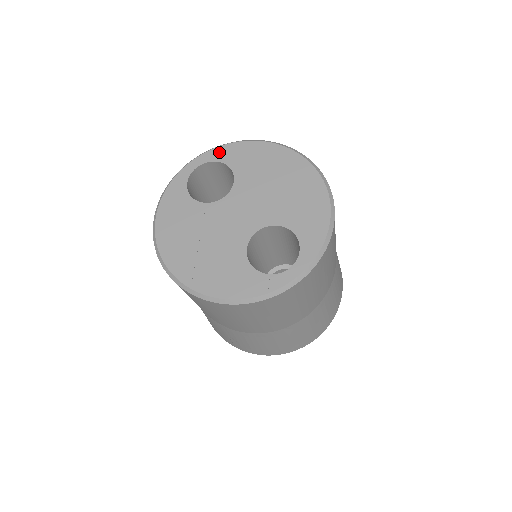
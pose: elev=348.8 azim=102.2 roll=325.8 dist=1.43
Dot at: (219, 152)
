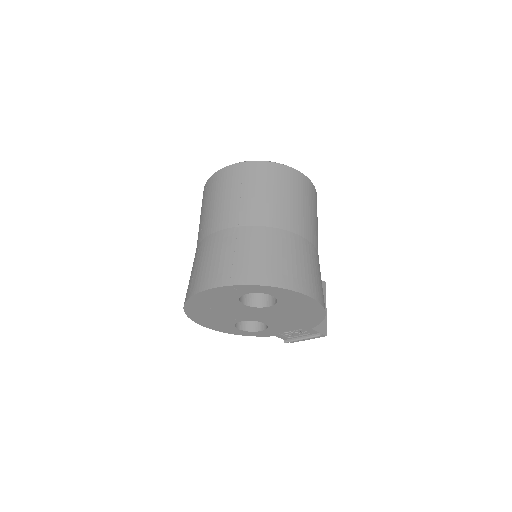
Dot at: occluded
